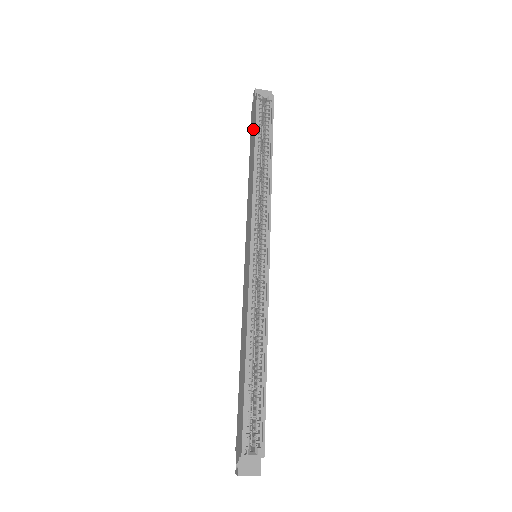
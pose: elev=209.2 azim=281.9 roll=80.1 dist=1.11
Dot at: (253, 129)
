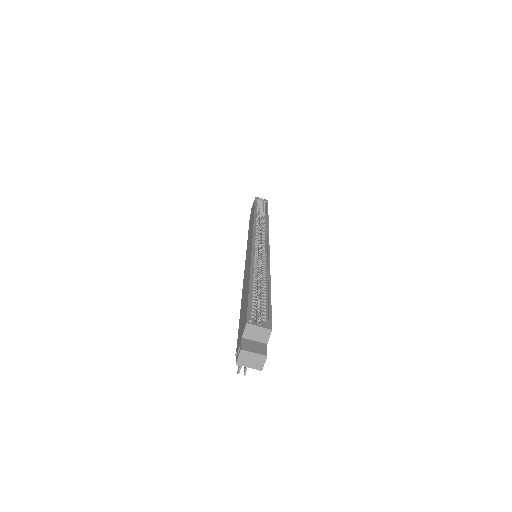
Dot at: (252, 211)
